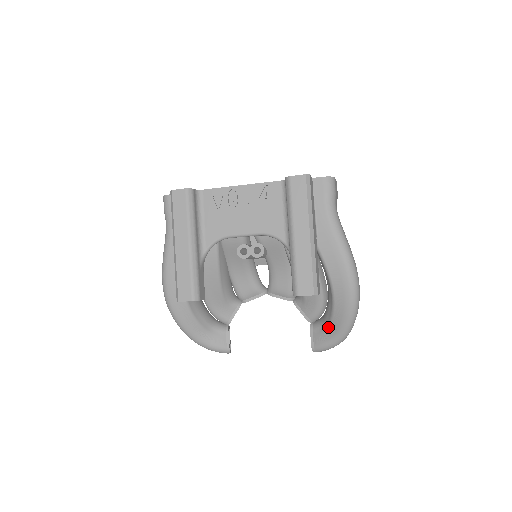
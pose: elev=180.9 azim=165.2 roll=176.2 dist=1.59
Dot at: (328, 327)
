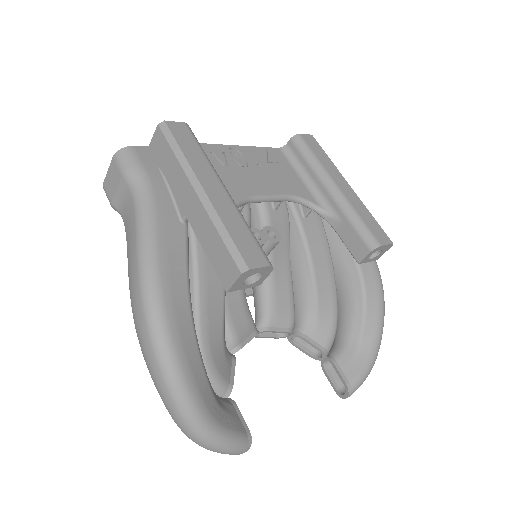
Dot at: (360, 341)
